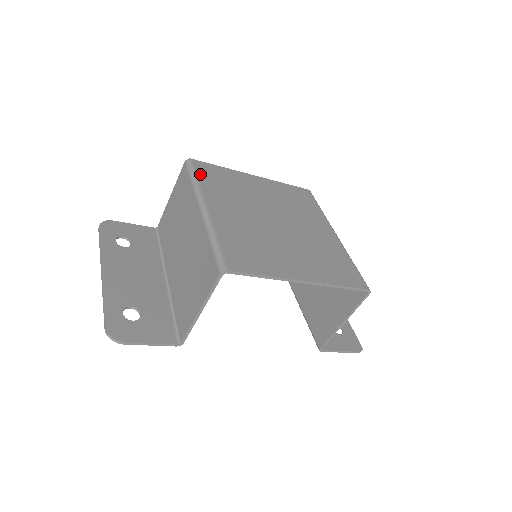
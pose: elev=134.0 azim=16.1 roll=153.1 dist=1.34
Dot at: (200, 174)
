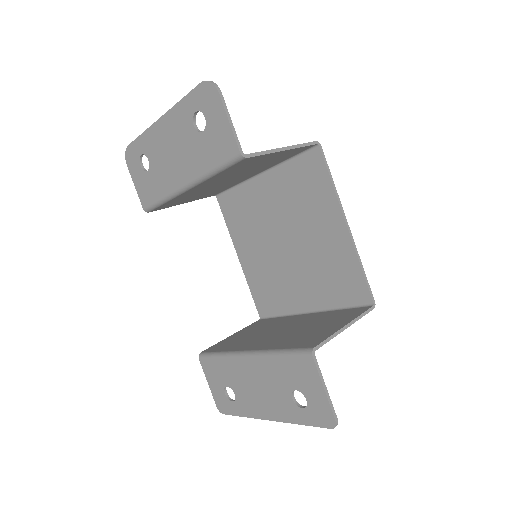
Dot at: (233, 194)
